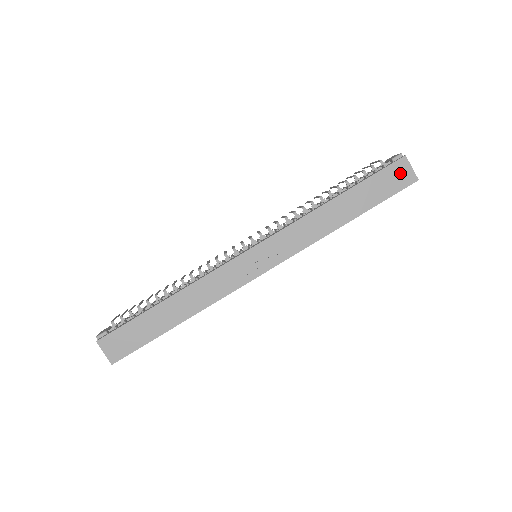
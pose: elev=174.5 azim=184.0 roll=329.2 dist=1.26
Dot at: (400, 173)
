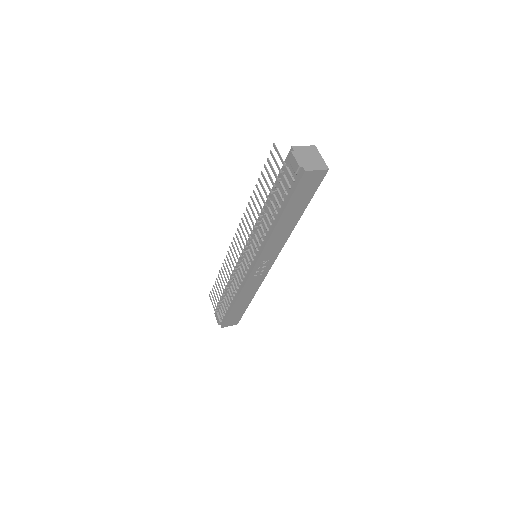
Dot at: (310, 180)
